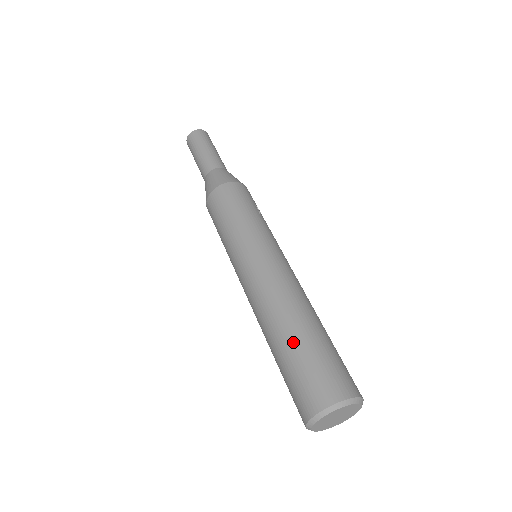
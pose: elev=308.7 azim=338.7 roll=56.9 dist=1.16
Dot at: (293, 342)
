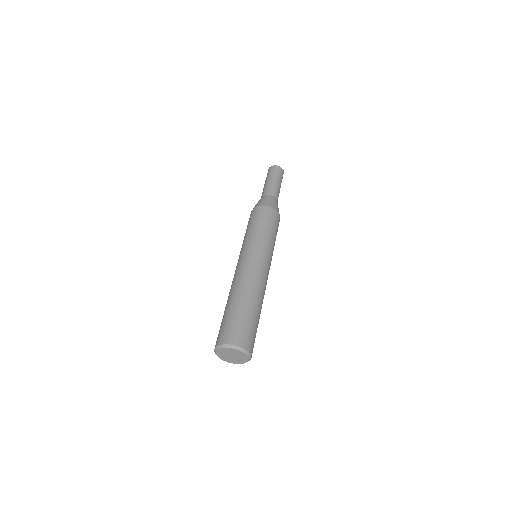
Dot at: (243, 307)
